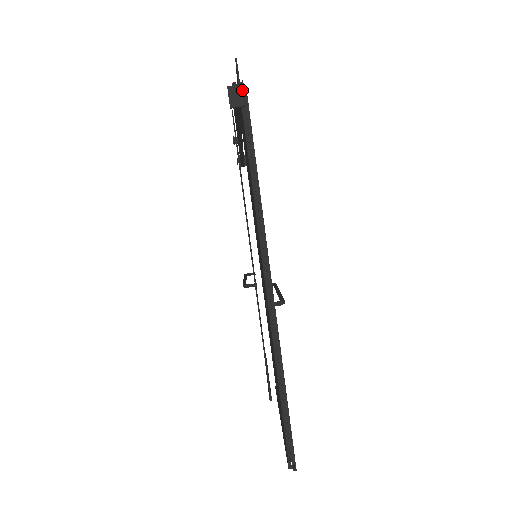
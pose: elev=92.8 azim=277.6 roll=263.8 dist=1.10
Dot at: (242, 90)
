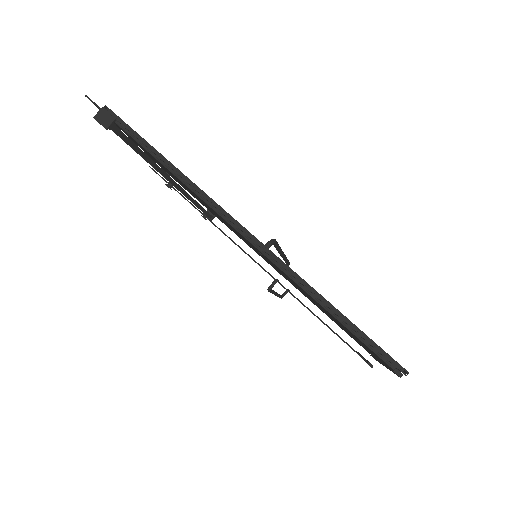
Dot at: (105, 111)
